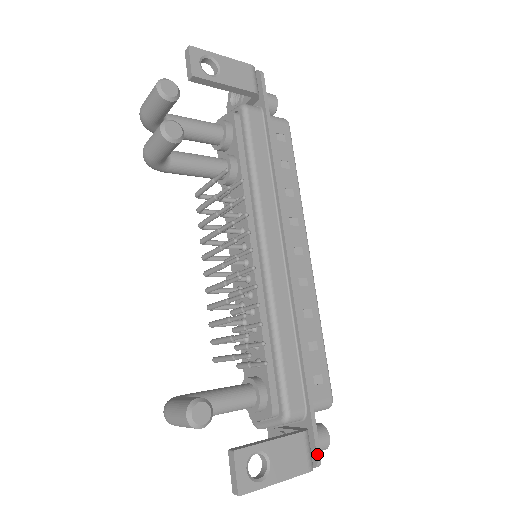
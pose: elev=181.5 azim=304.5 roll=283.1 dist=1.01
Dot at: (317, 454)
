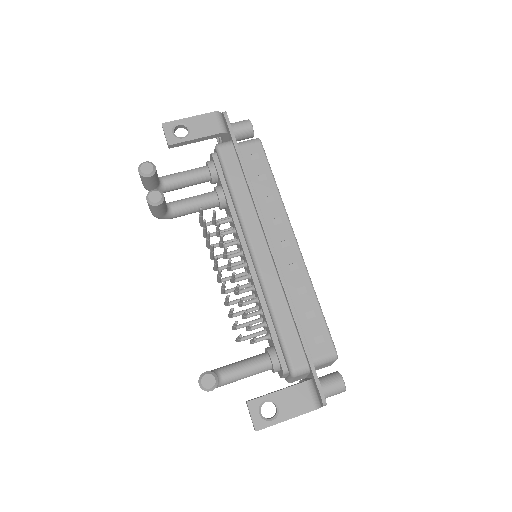
Dot at: (321, 396)
